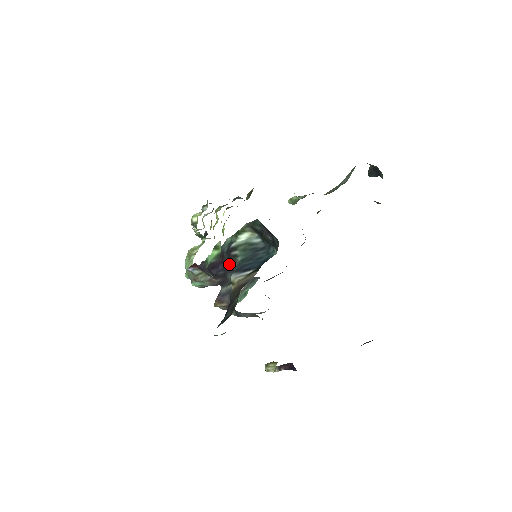
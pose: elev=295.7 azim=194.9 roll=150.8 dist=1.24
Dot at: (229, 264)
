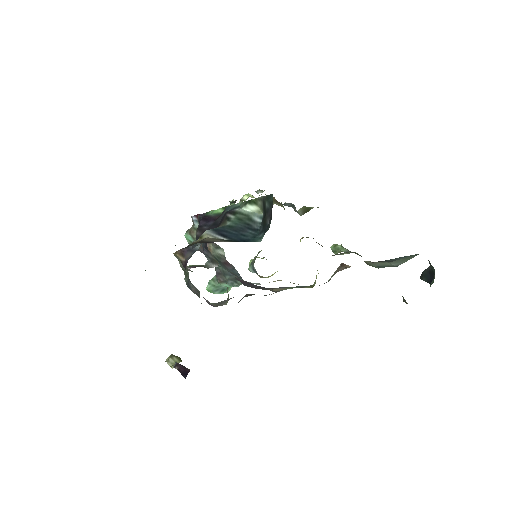
Dot at: (218, 224)
